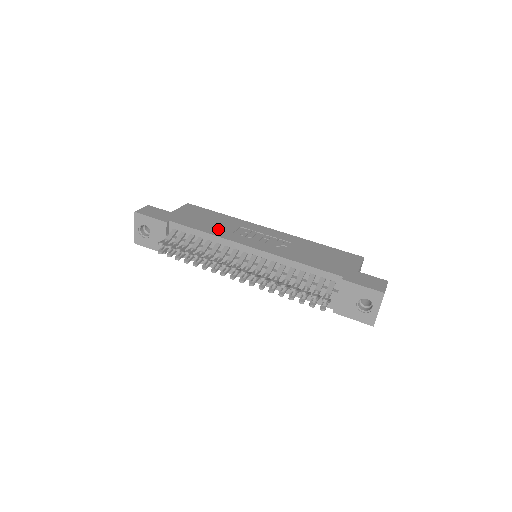
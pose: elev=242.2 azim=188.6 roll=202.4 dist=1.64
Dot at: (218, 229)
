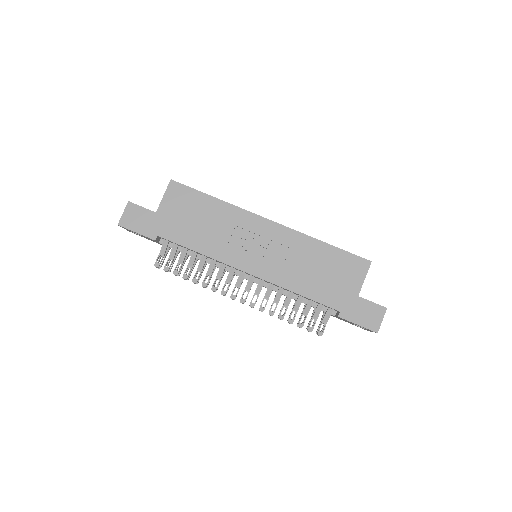
Dot at: (211, 241)
